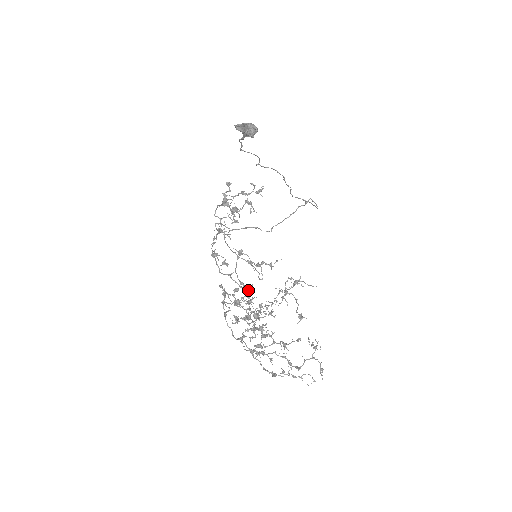
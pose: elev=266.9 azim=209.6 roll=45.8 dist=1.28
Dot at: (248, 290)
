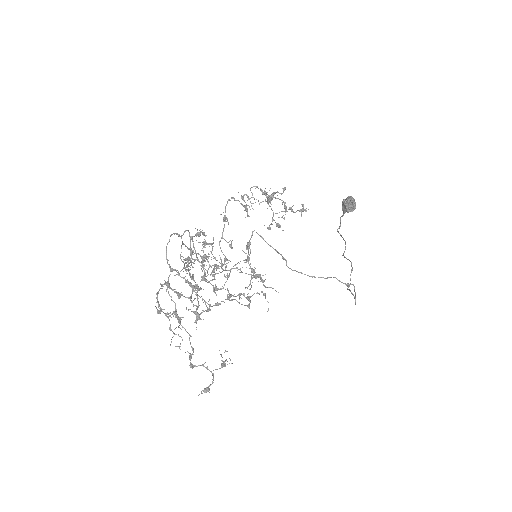
Dot at: (221, 263)
